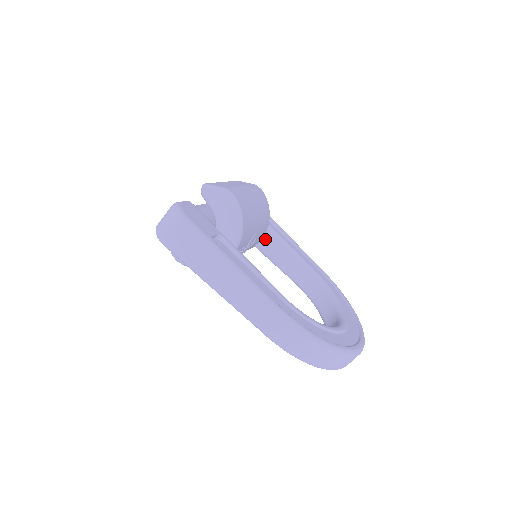
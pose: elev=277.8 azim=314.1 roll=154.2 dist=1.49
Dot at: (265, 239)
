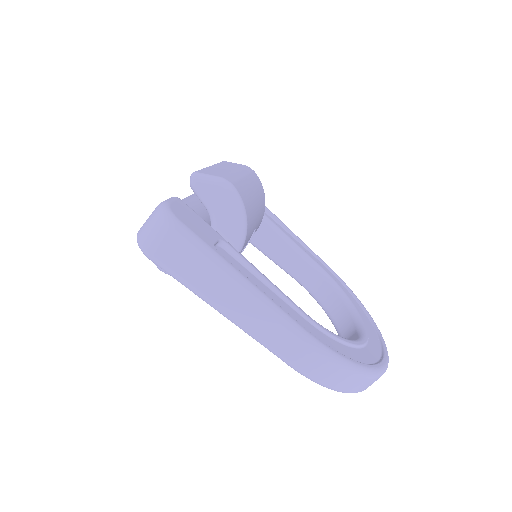
Dot at: (258, 230)
